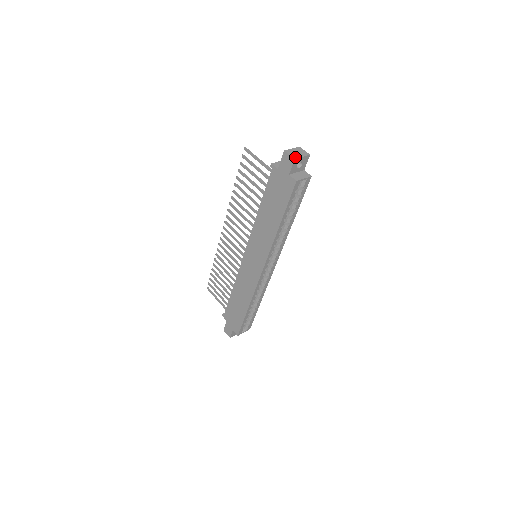
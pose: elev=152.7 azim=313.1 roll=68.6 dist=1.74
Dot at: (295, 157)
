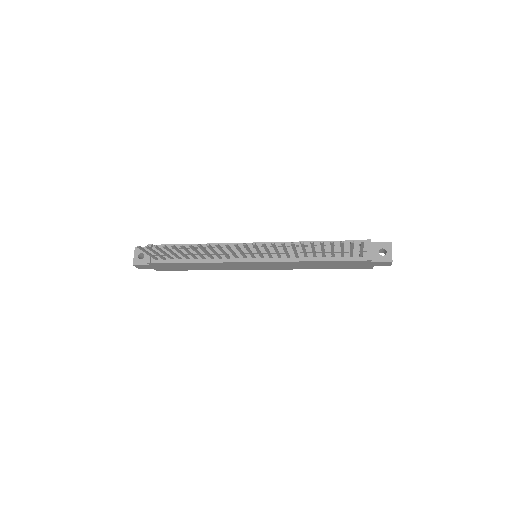
Dot at: occluded
